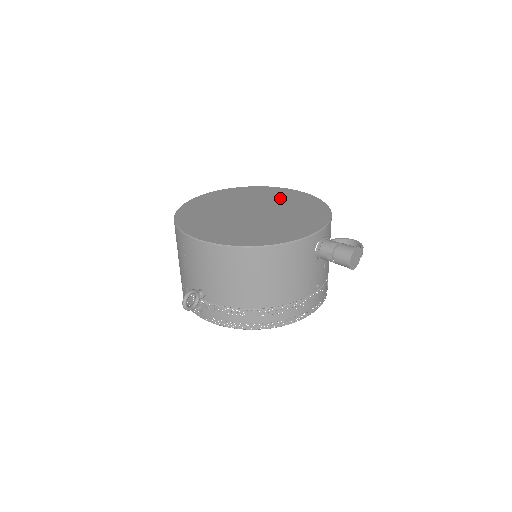
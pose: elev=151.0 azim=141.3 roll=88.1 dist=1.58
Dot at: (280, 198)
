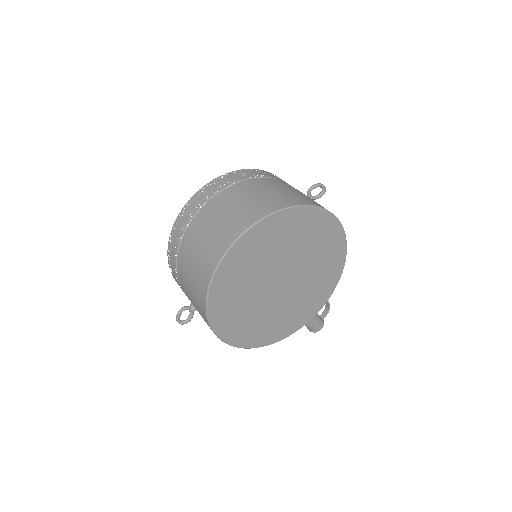
Dot at: (318, 249)
